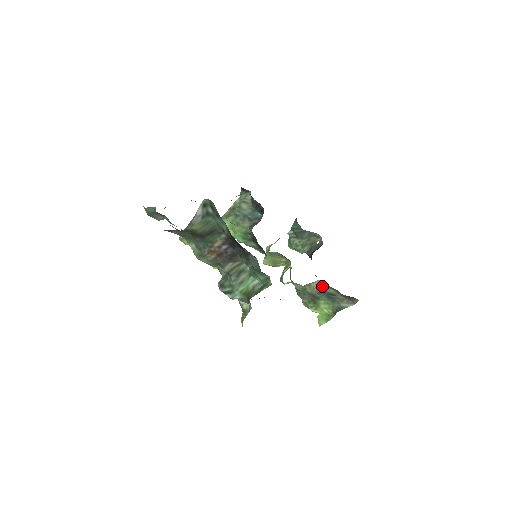
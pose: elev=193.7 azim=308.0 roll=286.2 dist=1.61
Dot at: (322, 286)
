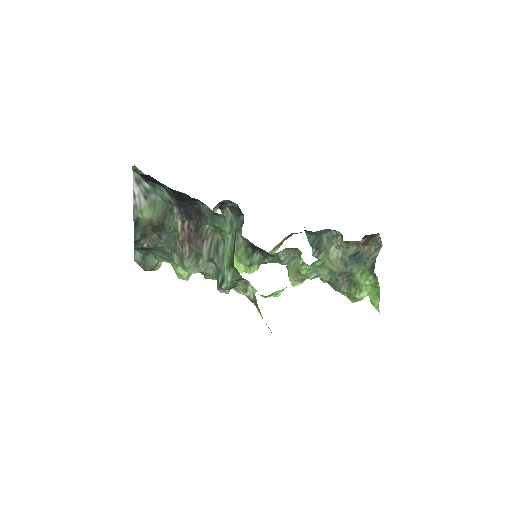
Dot at: (342, 253)
